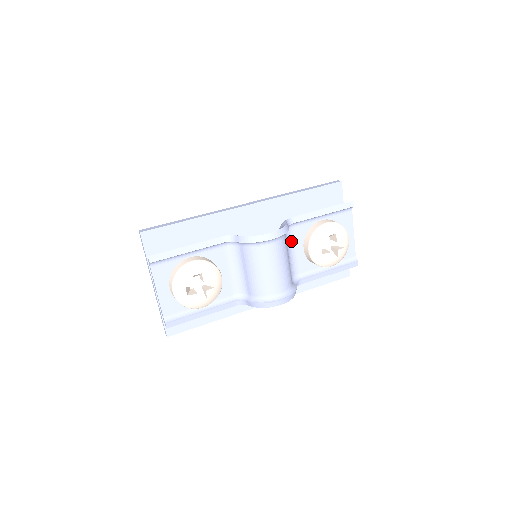
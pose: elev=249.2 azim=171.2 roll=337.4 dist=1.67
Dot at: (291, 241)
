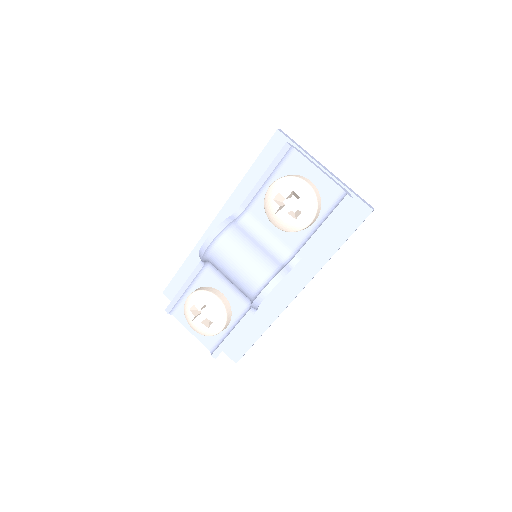
Dot at: (259, 226)
